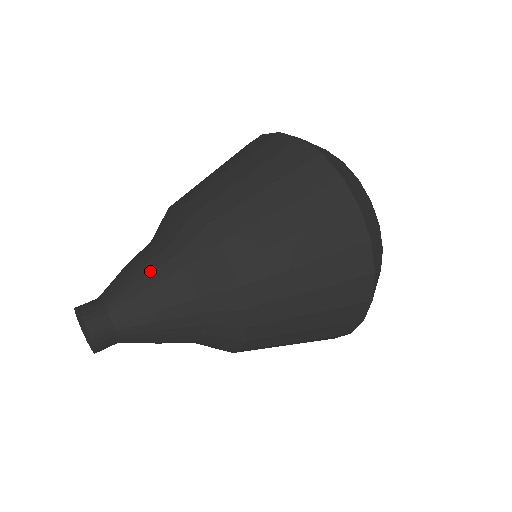
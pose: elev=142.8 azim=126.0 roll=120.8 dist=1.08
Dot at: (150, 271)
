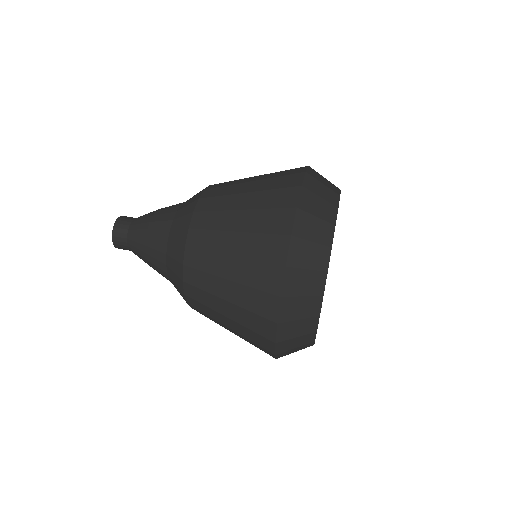
Dot at: (161, 213)
